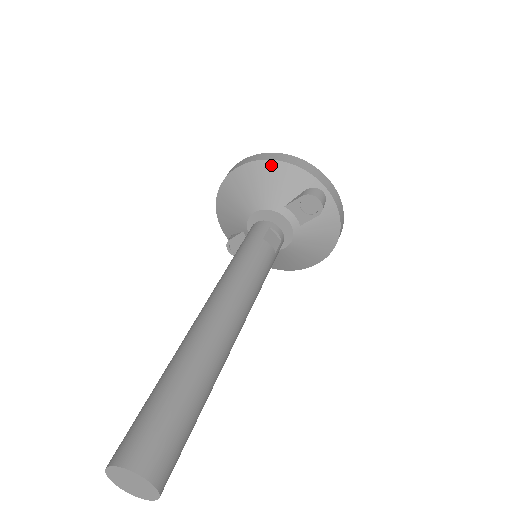
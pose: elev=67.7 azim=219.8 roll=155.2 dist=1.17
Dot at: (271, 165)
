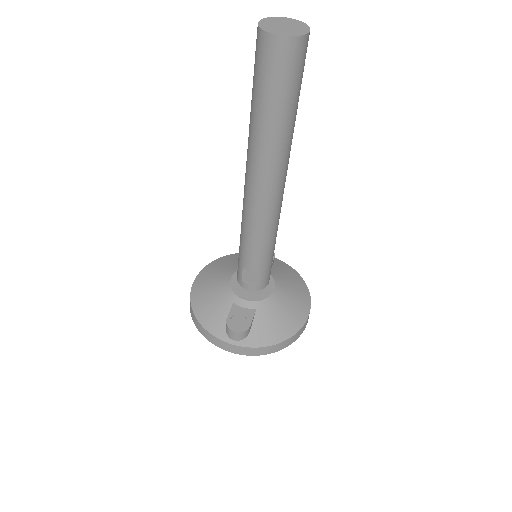
Dot at: (220, 260)
